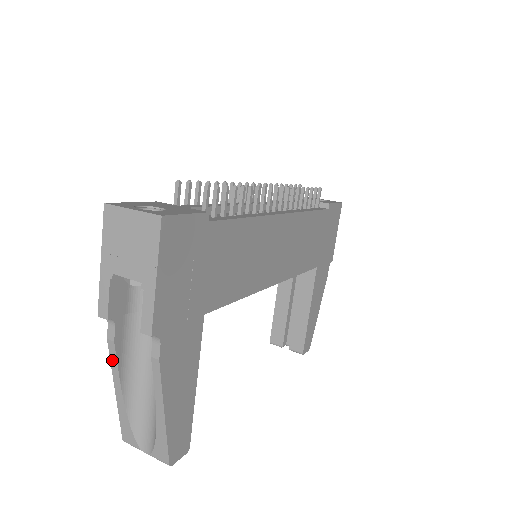
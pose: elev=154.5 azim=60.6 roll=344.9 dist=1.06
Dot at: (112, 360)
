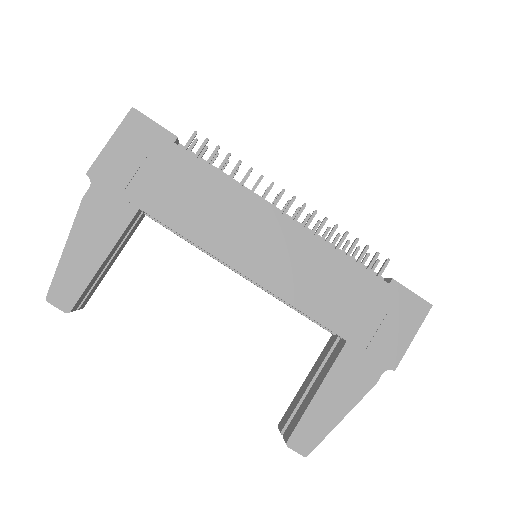
Dot at: occluded
